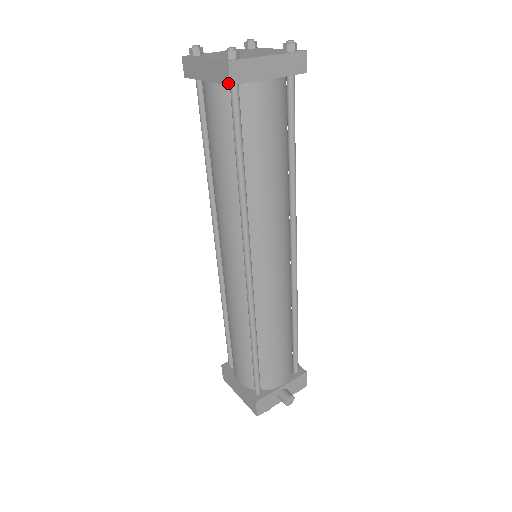
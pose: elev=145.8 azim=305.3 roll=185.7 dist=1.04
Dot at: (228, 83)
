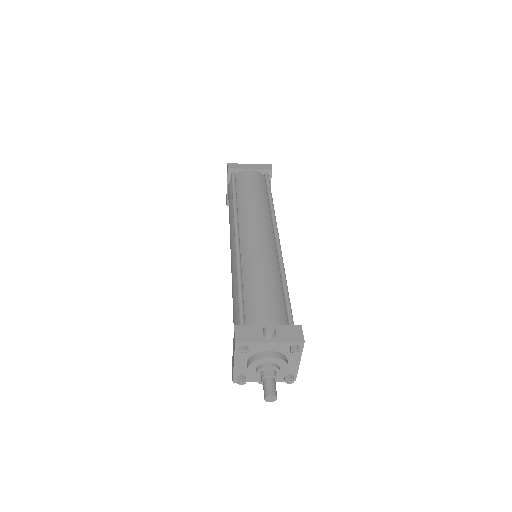
Dot at: (227, 169)
